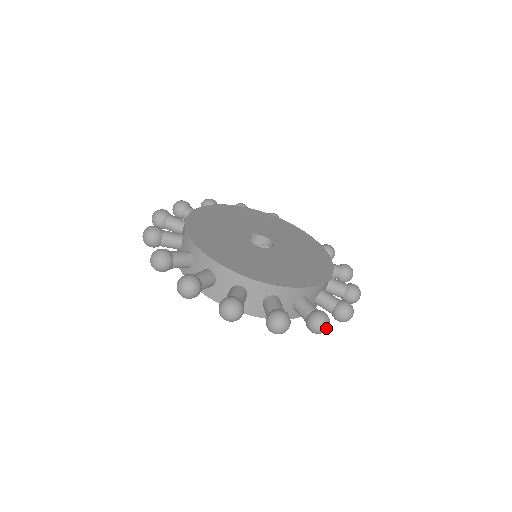
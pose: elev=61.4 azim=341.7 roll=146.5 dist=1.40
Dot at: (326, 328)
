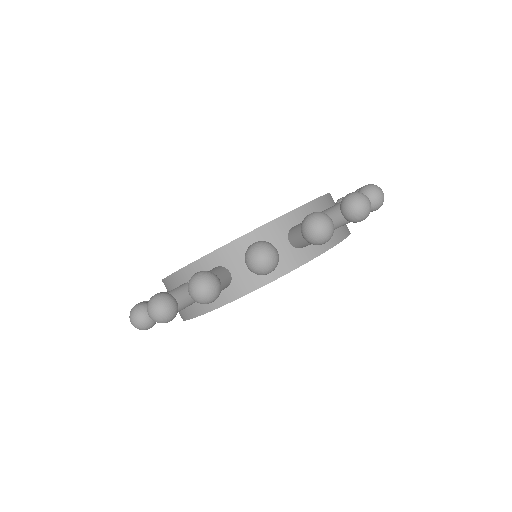
Dot at: occluded
